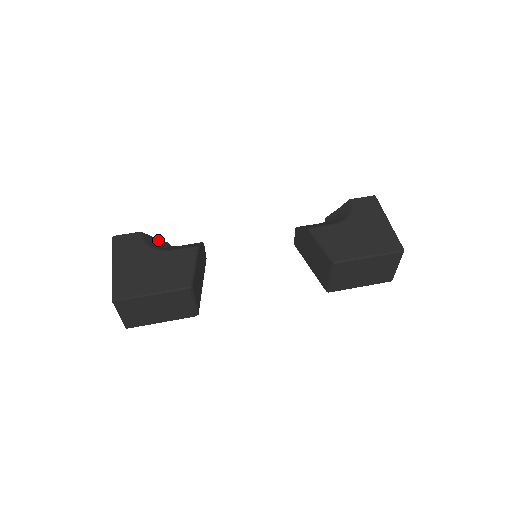
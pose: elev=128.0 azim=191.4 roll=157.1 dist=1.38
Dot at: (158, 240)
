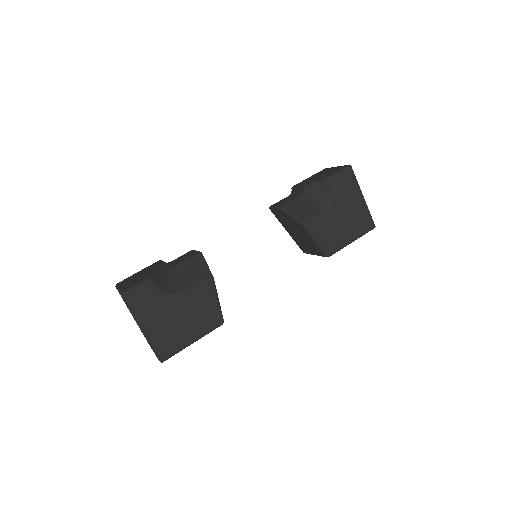
Dot at: (161, 271)
